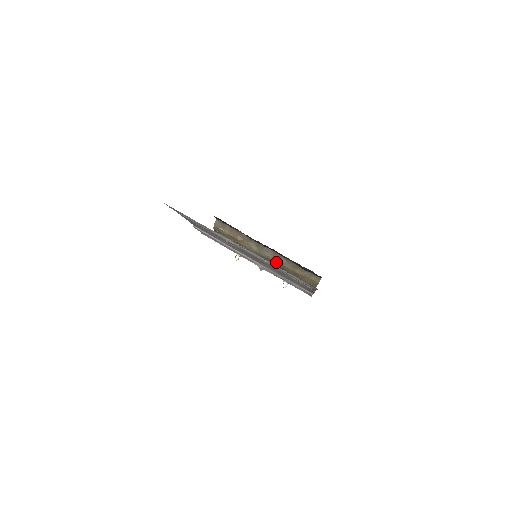
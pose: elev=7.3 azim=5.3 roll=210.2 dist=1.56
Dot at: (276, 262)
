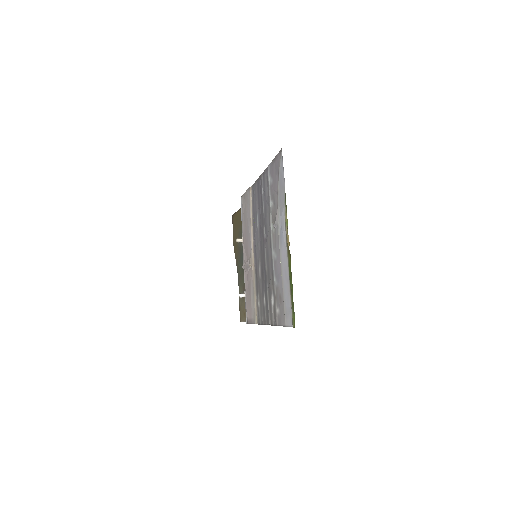
Dot at: occluded
